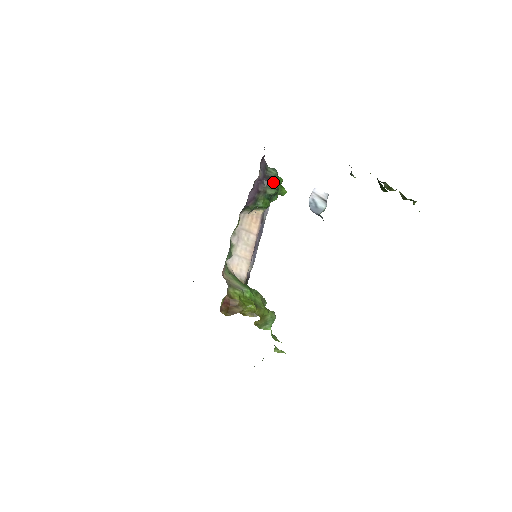
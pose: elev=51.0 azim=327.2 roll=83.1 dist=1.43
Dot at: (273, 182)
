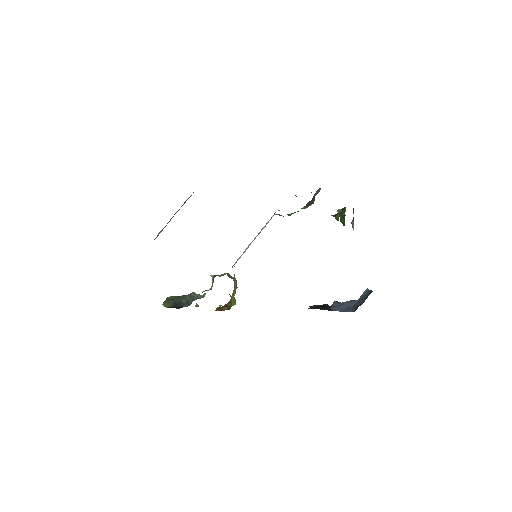
Dot at: (313, 203)
